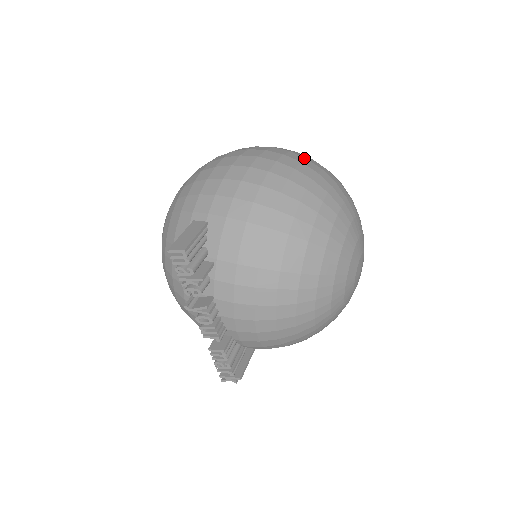
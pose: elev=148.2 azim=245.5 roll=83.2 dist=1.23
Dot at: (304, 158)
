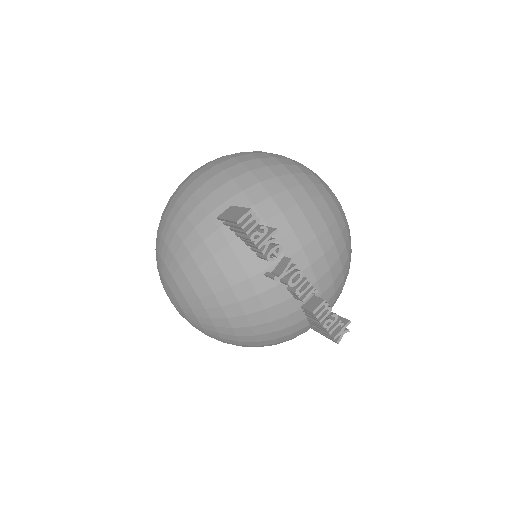
Dot at: occluded
